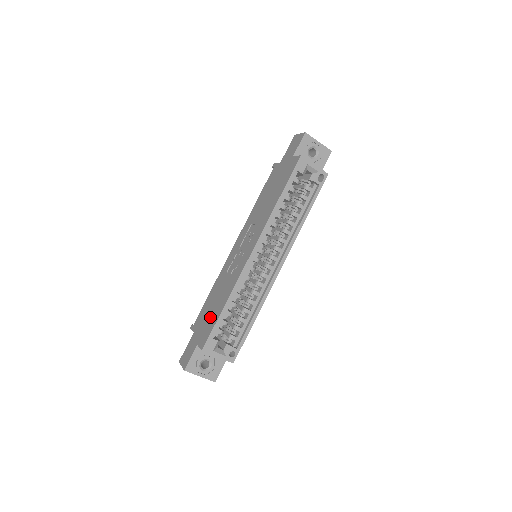
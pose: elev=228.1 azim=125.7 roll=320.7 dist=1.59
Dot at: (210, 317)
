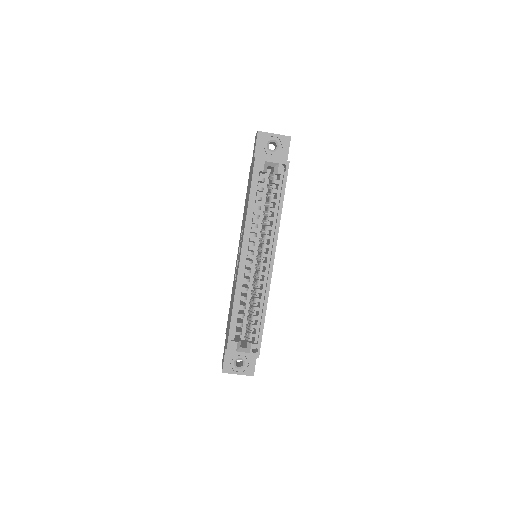
Dot at: (229, 322)
